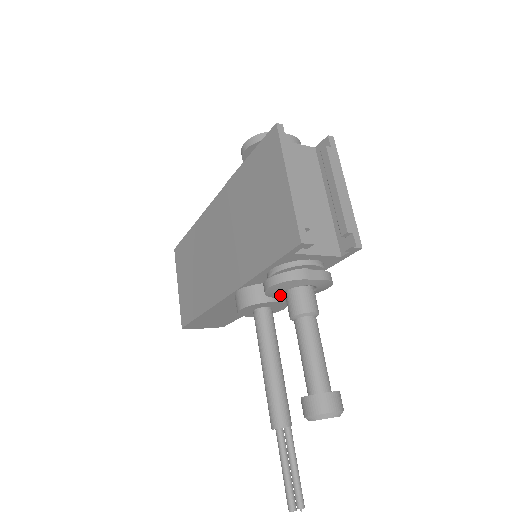
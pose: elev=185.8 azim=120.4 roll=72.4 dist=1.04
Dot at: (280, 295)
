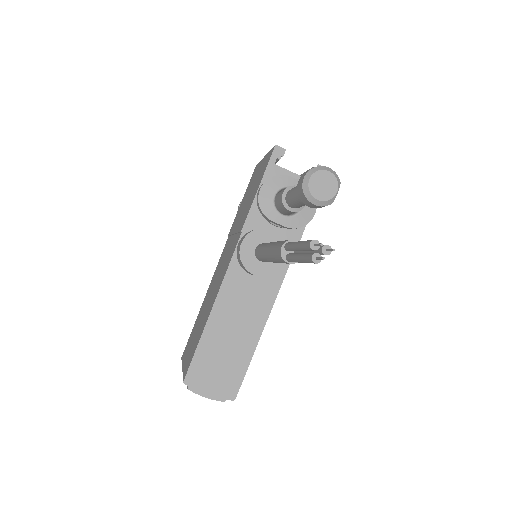
Dot at: (273, 208)
